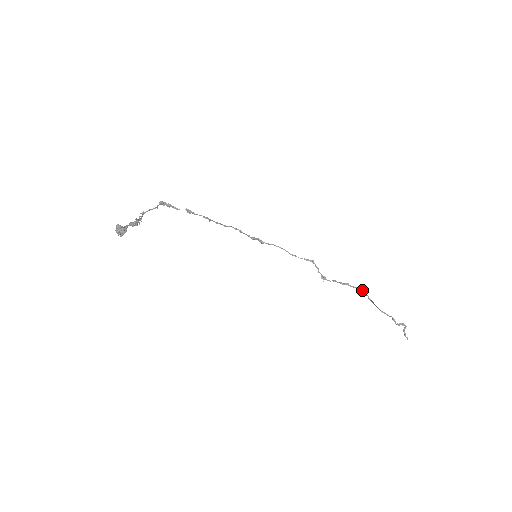
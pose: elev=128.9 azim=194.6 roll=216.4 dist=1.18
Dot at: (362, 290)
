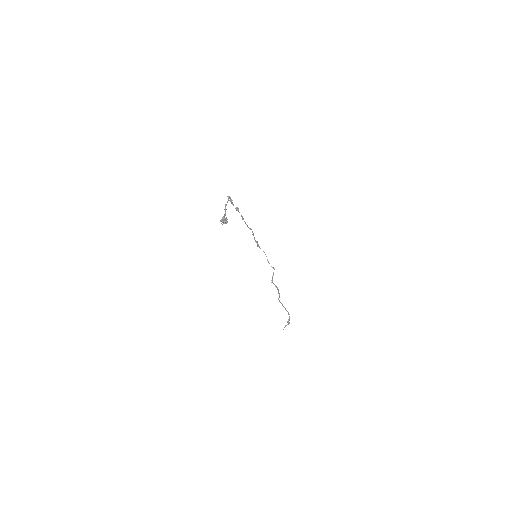
Dot at: (279, 293)
